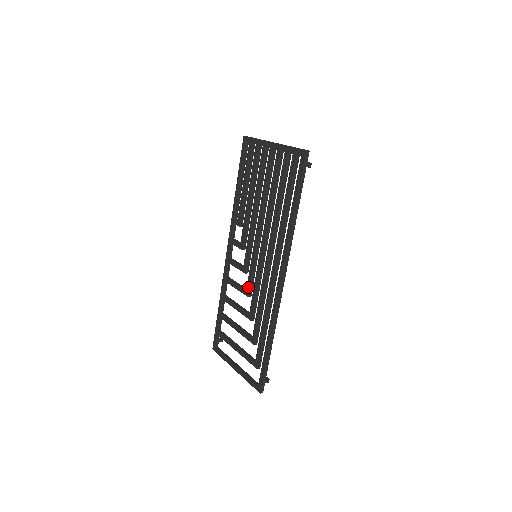
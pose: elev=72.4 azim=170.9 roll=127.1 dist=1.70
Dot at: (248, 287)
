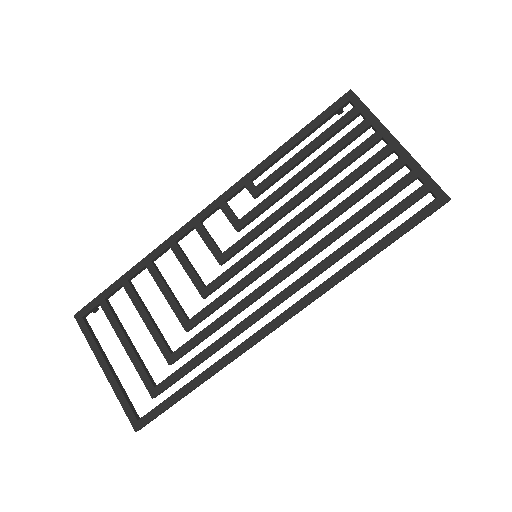
Dot at: (213, 286)
